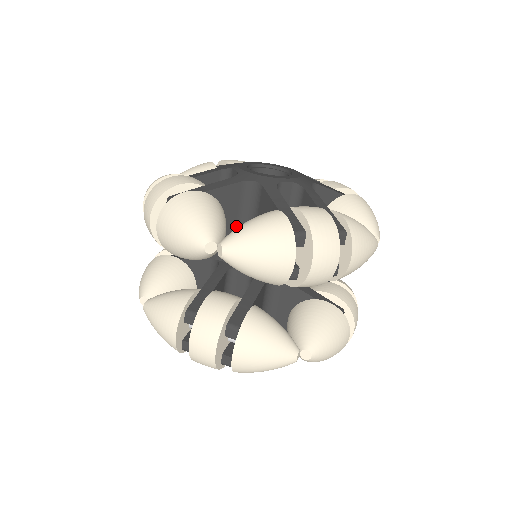
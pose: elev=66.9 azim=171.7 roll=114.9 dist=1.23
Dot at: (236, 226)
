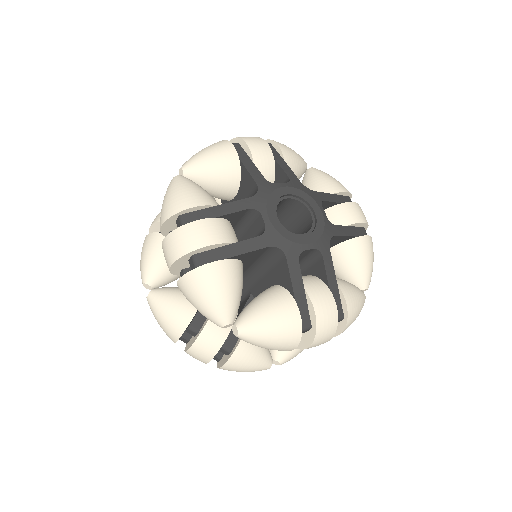
Dot at: (249, 266)
